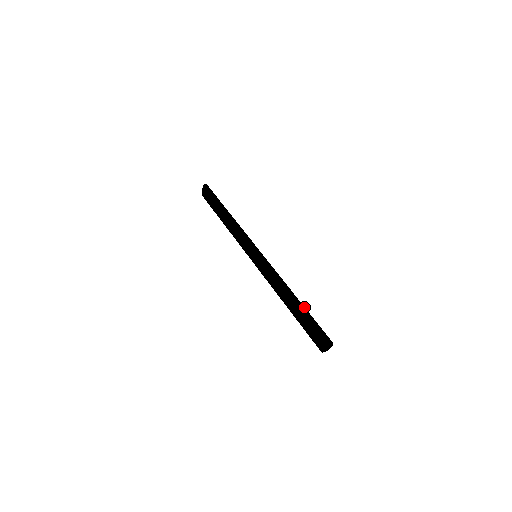
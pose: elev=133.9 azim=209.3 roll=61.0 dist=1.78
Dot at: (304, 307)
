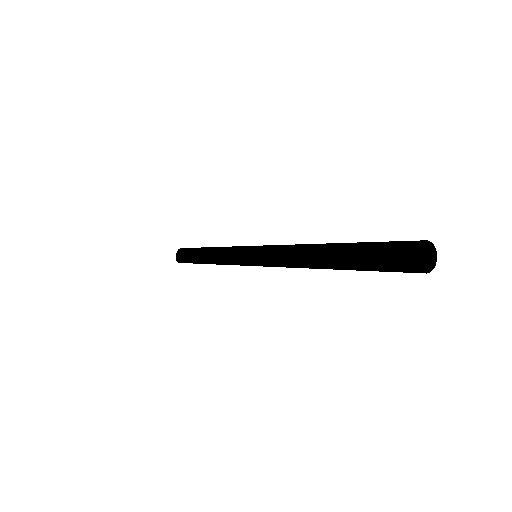
Dot at: occluded
